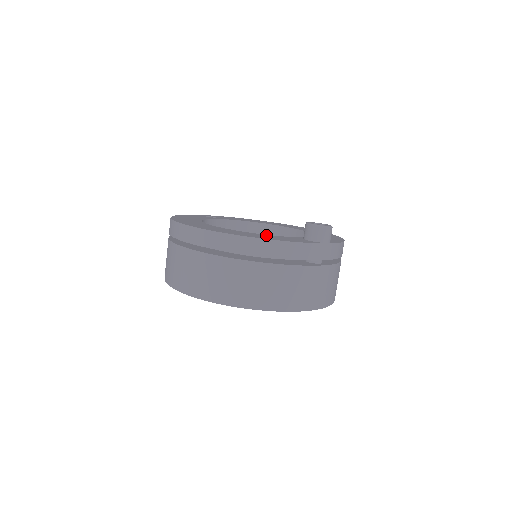
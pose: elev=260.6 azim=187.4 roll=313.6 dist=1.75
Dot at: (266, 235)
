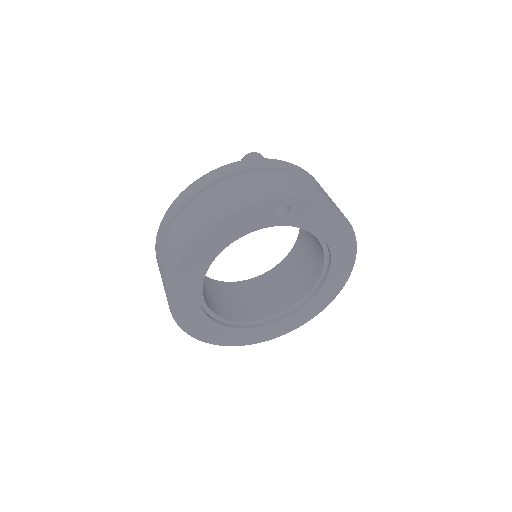
Dot at: occluded
